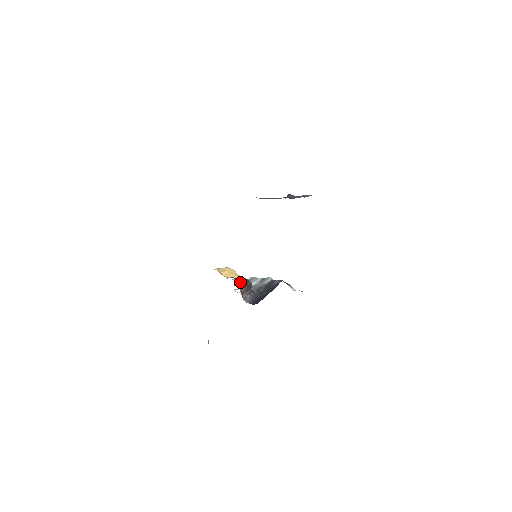
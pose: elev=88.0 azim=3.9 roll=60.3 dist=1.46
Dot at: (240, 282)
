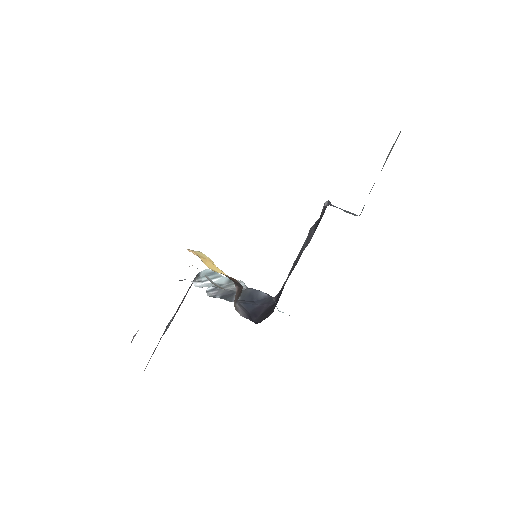
Dot at: (236, 284)
